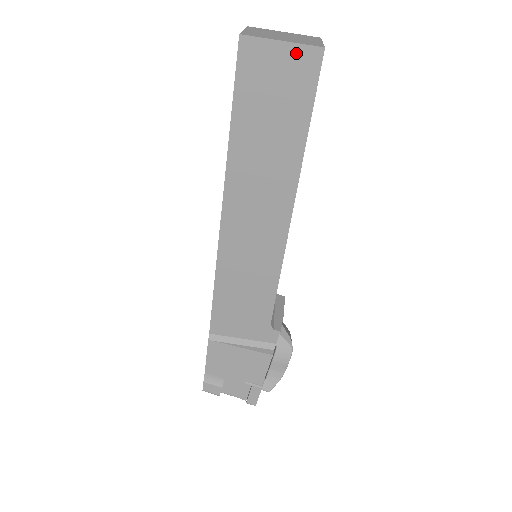
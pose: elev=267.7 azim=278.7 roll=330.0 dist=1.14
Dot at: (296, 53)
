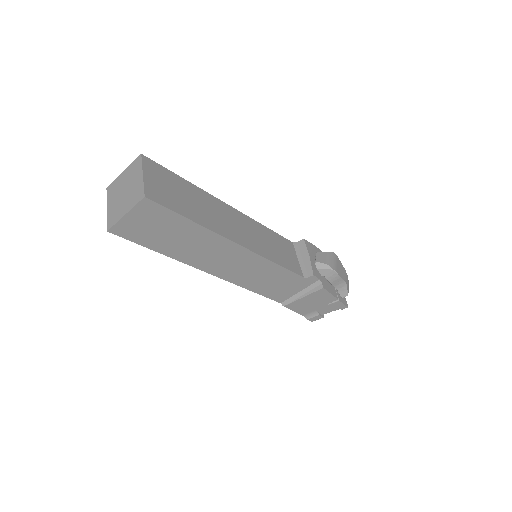
Dot at: (138, 211)
